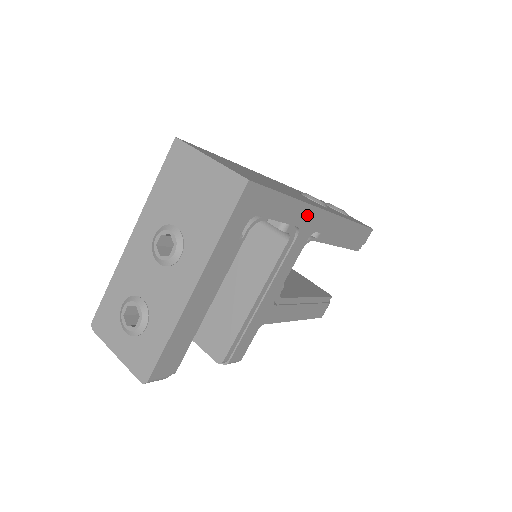
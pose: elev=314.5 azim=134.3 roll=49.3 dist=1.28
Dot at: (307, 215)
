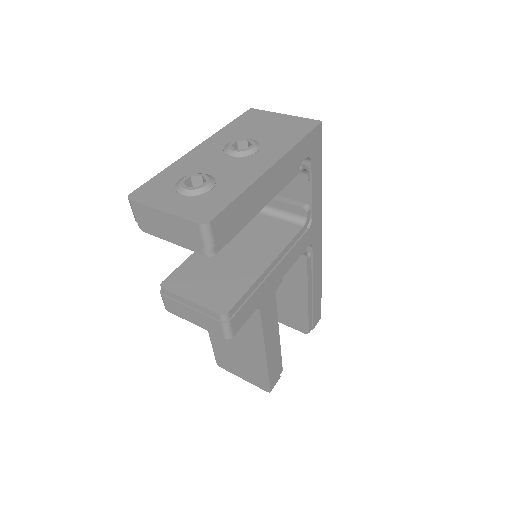
Dot at: (317, 217)
